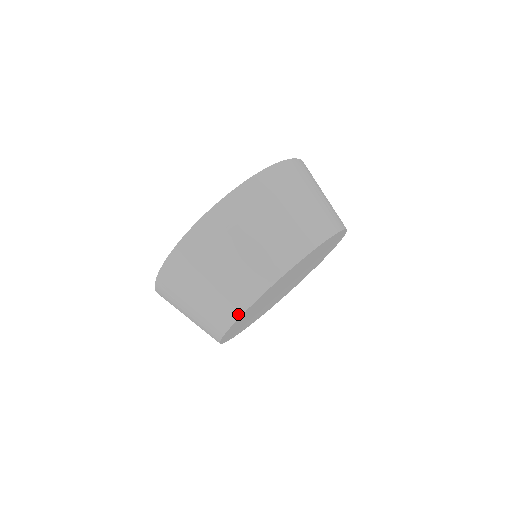
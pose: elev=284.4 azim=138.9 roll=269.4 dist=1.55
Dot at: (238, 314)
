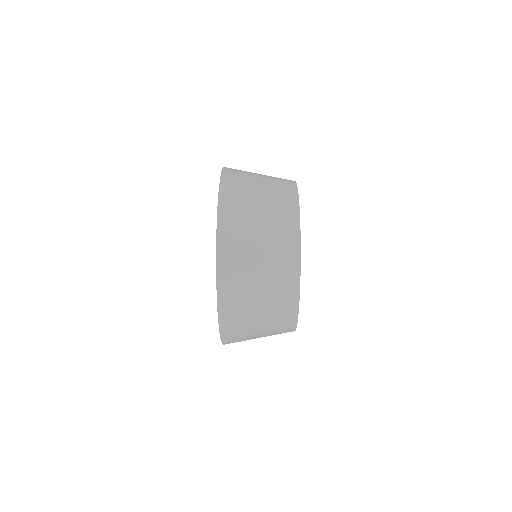
Dot at: (297, 218)
